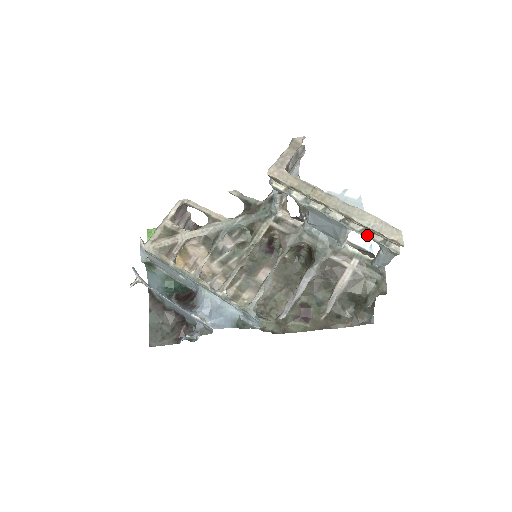
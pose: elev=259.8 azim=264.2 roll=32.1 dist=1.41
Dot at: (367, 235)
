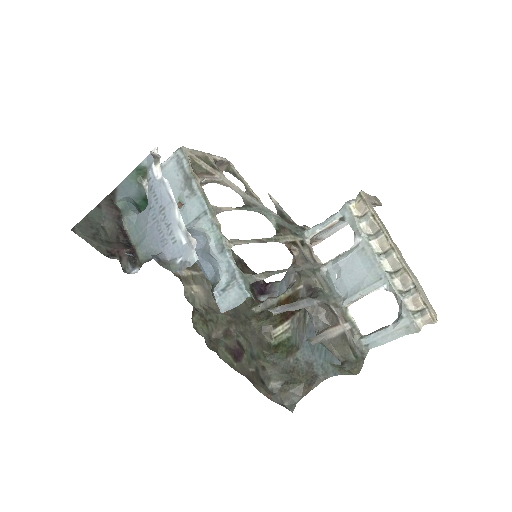
Dot at: (403, 298)
